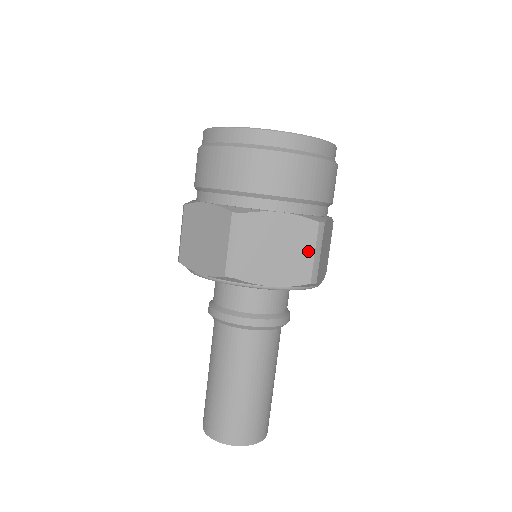
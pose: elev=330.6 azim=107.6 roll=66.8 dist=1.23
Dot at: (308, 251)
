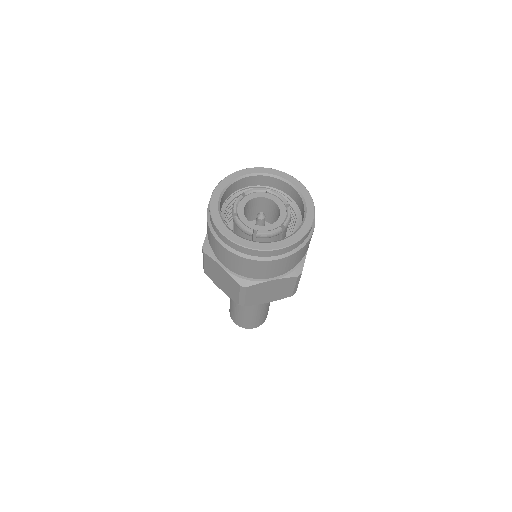
Dot at: (290, 287)
